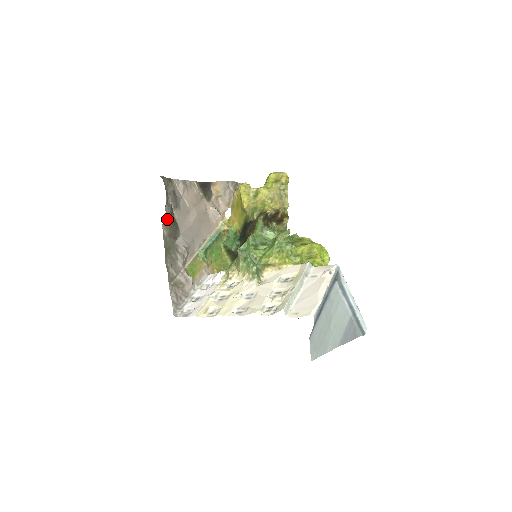
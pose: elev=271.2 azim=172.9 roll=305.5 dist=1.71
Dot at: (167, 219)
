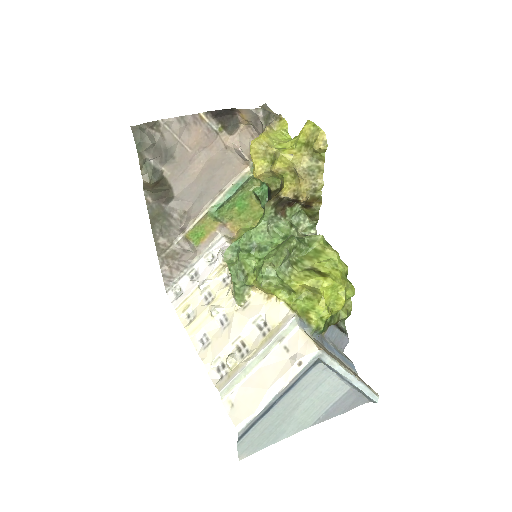
Dot at: (146, 185)
